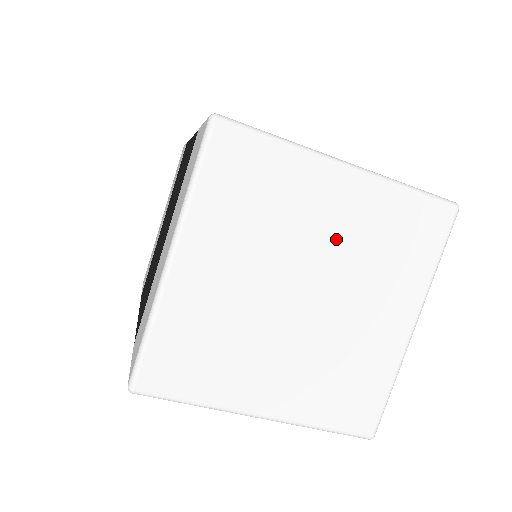
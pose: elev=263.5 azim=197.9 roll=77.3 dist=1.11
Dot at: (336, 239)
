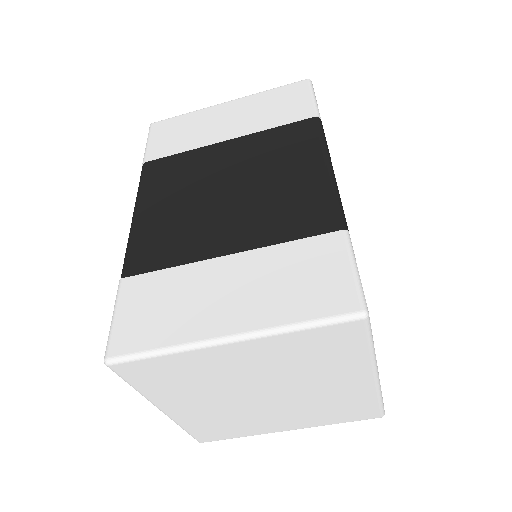
Dot at: (318, 392)
